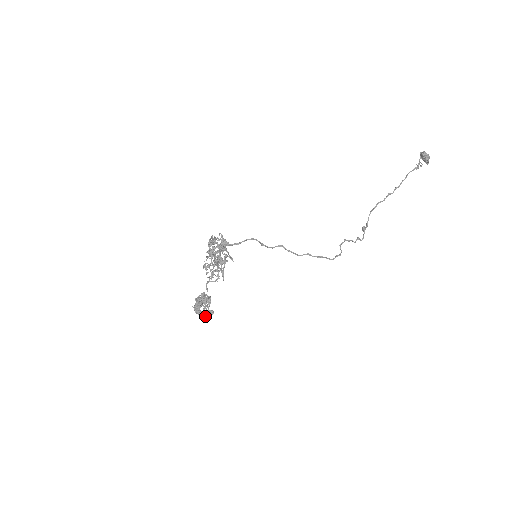
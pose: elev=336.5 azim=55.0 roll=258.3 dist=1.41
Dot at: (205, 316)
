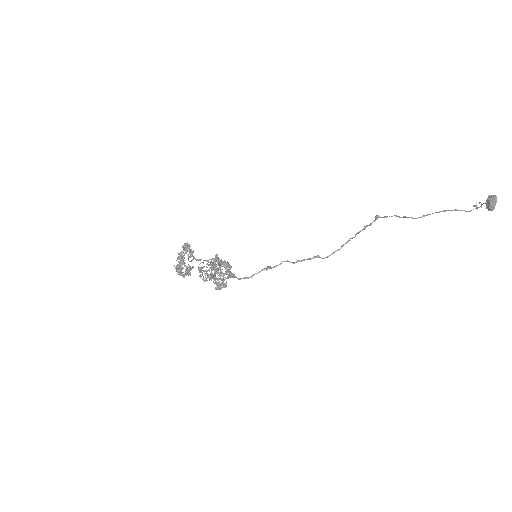
Dot at: (186, 275)
